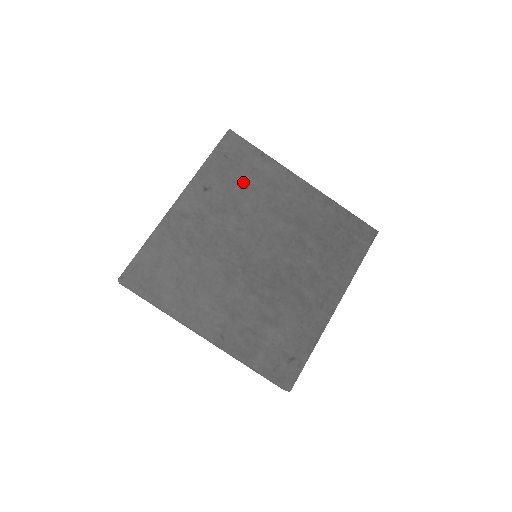
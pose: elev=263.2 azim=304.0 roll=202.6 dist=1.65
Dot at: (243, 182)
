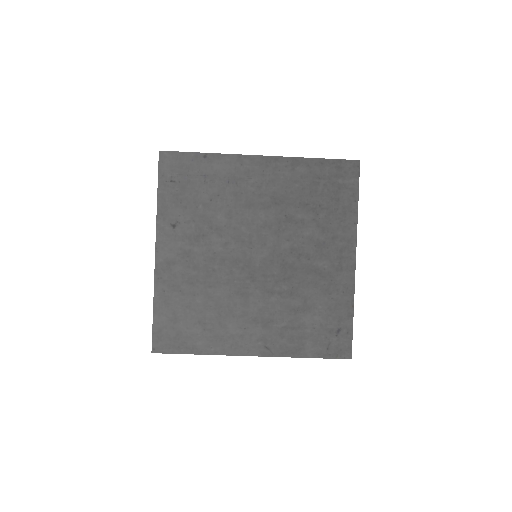
Dot at: (203, 196)
